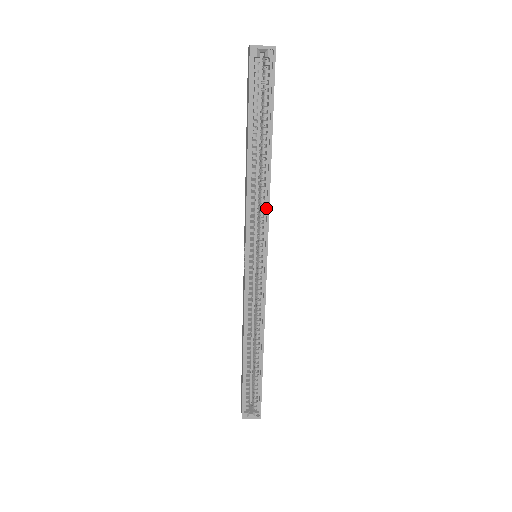
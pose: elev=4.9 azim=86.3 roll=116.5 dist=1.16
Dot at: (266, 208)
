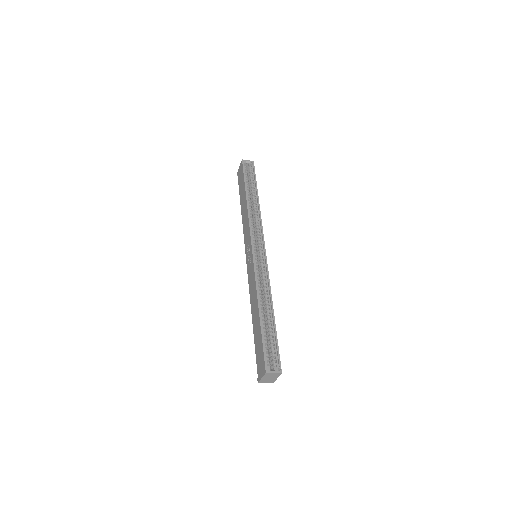
Dot at: (260, 223)
